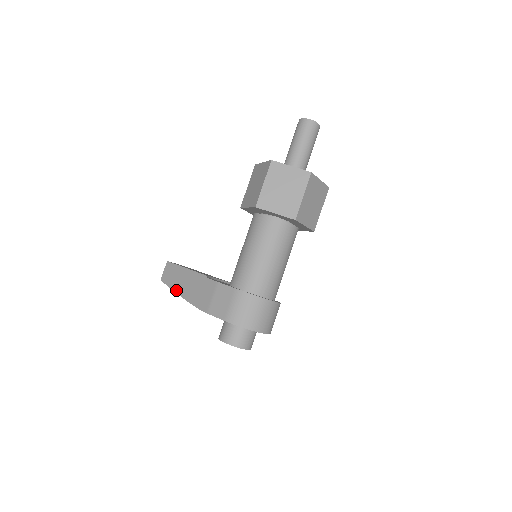
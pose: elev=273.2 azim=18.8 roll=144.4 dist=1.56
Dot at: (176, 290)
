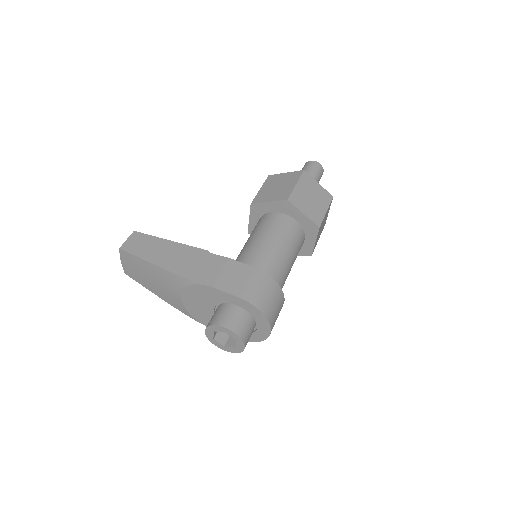
Dot at: (152, 260)
